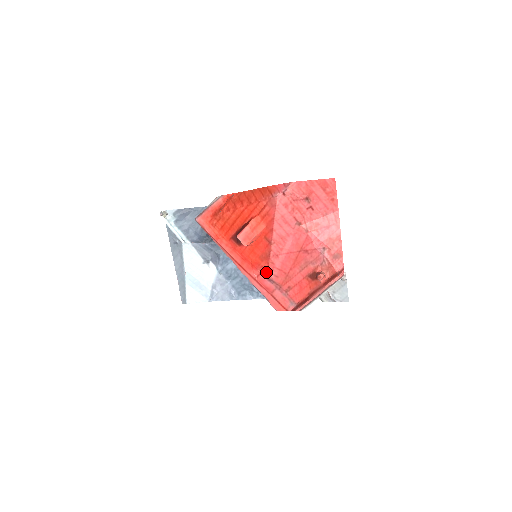
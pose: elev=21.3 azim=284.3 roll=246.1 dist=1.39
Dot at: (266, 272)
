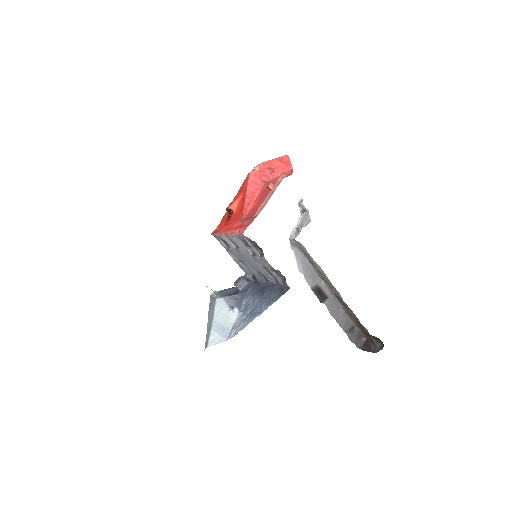
Dot at: (241, 218)
